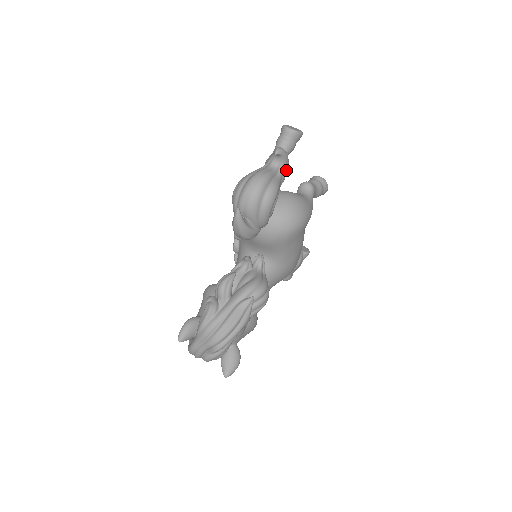
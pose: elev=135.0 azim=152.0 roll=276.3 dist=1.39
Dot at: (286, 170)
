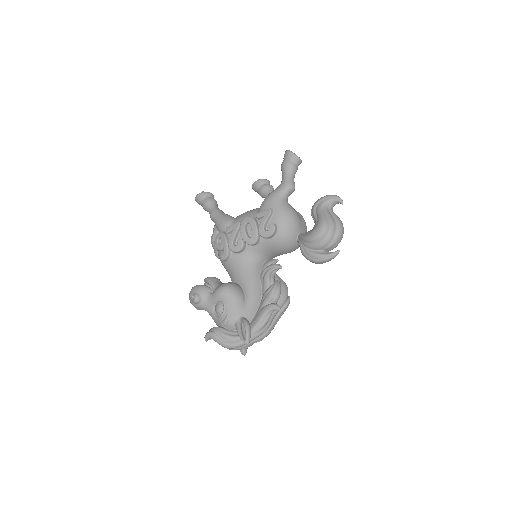
Dot at: occluded
